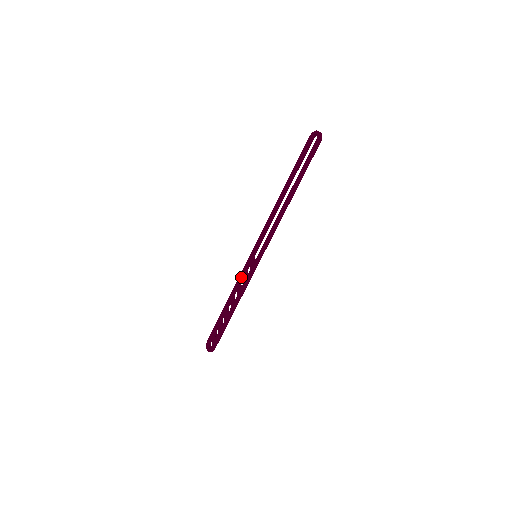
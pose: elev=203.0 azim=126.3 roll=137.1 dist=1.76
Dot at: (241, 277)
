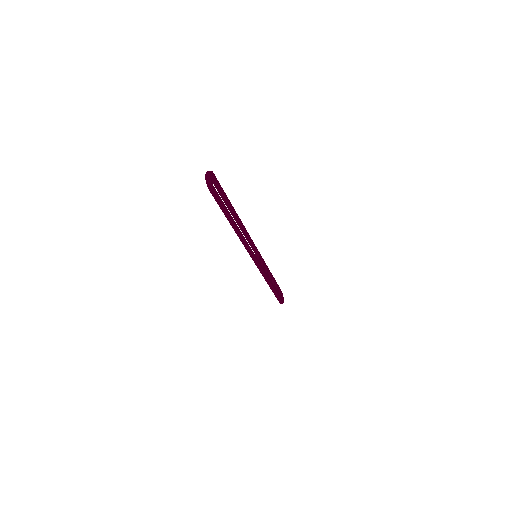
Dot at: occluded
